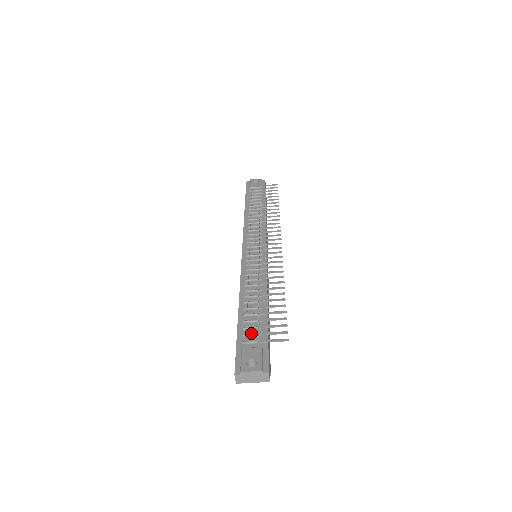
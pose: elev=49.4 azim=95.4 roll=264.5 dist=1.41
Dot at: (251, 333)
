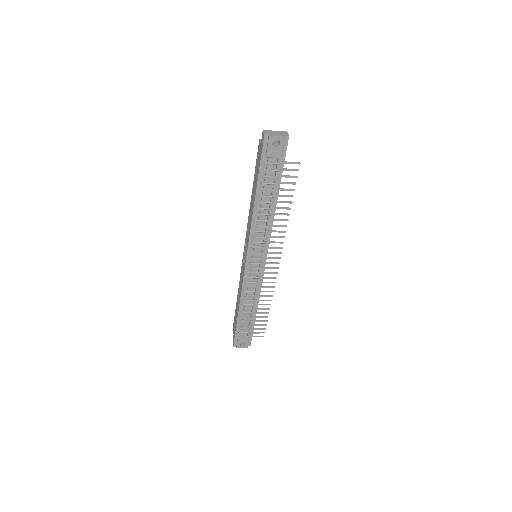
Dot at: (244, 327)
